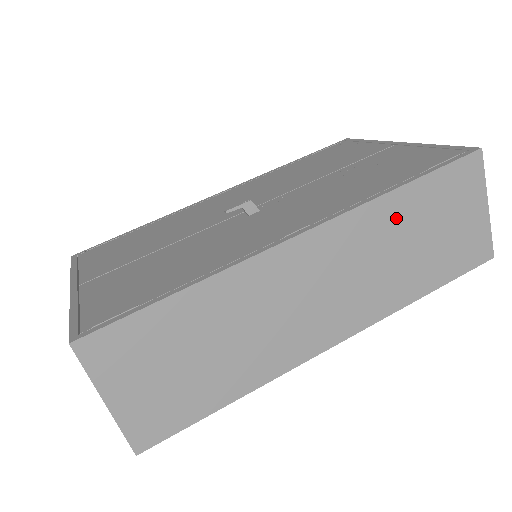
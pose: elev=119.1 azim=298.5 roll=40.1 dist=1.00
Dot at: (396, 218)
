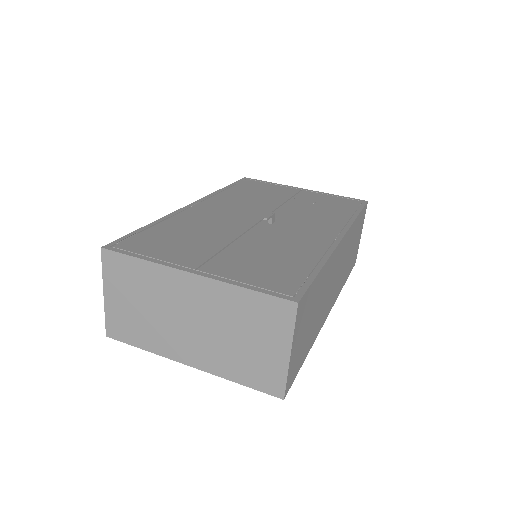
Dot at: (353, 234)
